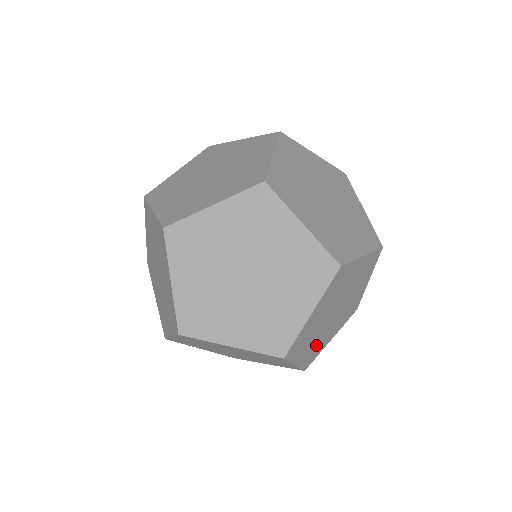
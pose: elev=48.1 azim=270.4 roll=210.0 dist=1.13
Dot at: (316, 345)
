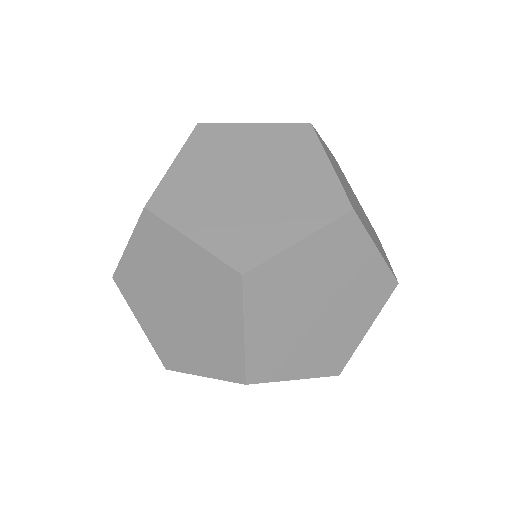
Dot at: occluded
